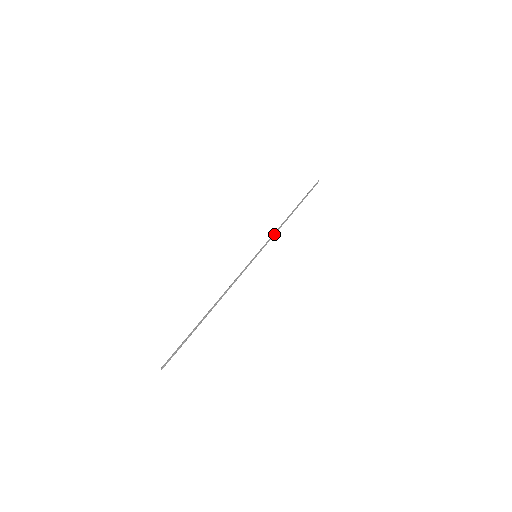
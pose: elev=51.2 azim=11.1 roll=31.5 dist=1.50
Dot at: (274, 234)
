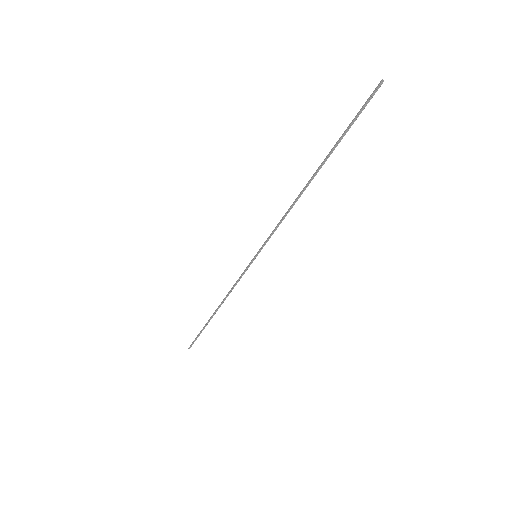
Dot at: (279, 223)
